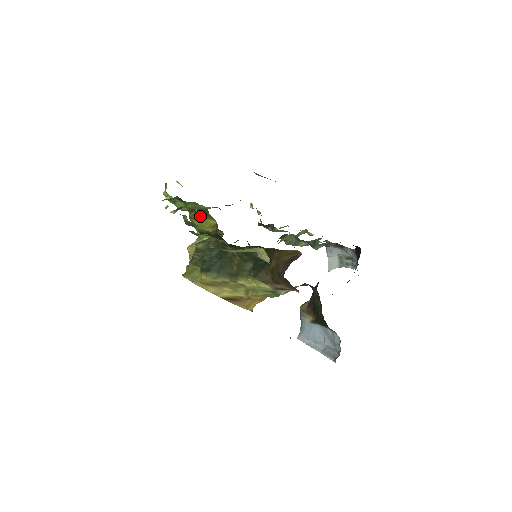
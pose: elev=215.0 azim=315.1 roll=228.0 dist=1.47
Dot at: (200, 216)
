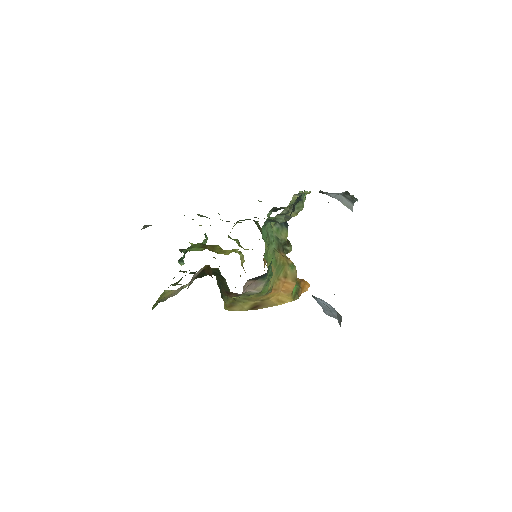
Dot at: (212, 247)
